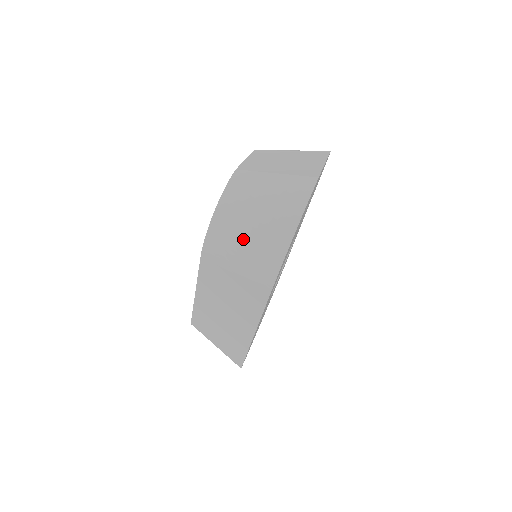
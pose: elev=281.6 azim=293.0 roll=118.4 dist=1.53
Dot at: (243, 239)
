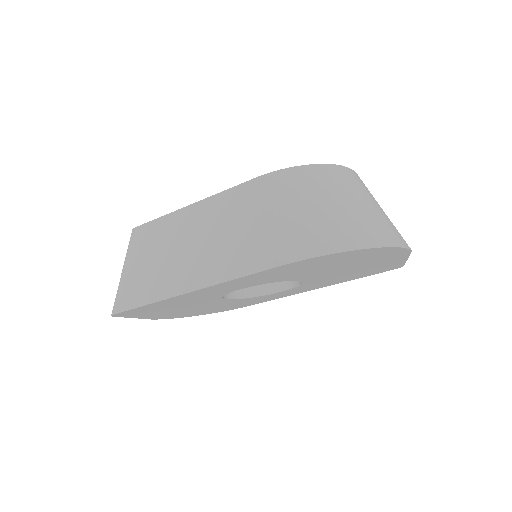
Dot at: (318, 203)
